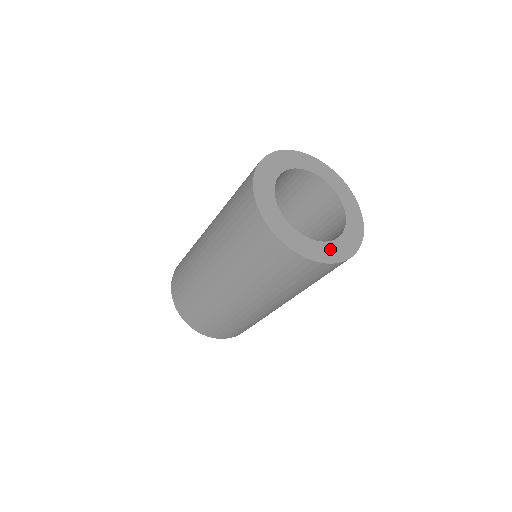
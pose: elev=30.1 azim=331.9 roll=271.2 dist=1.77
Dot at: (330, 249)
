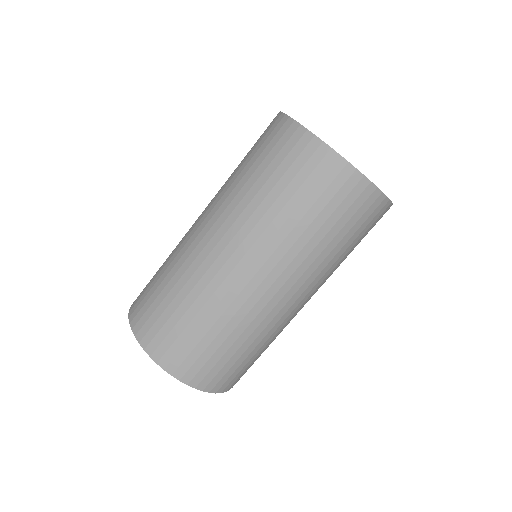
Dot at: occluded
